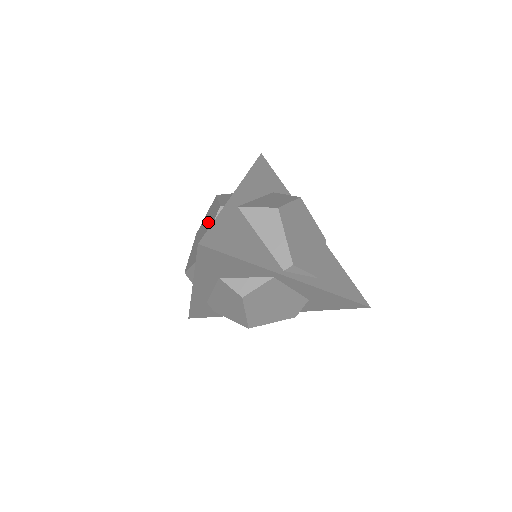
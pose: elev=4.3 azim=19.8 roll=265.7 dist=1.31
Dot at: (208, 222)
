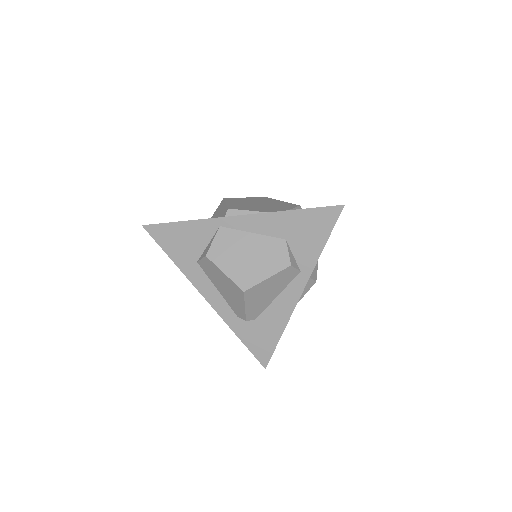
Dot at: occluded
